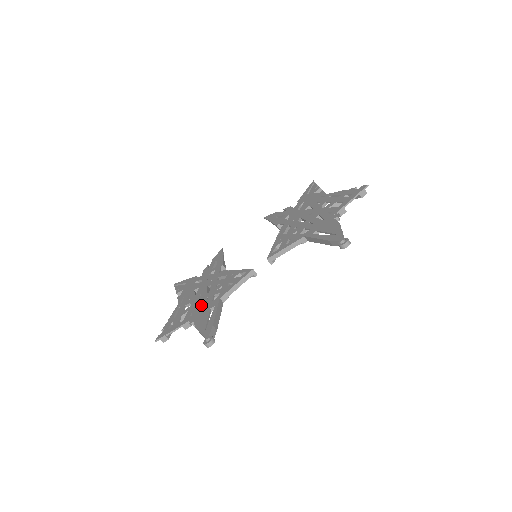
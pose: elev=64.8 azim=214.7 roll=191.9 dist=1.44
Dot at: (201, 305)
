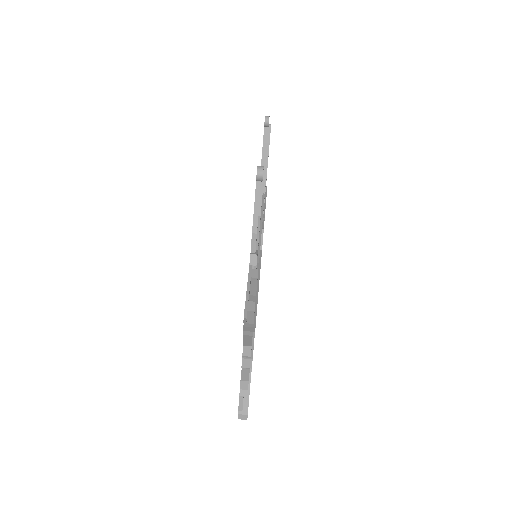
Dot at: occluded
